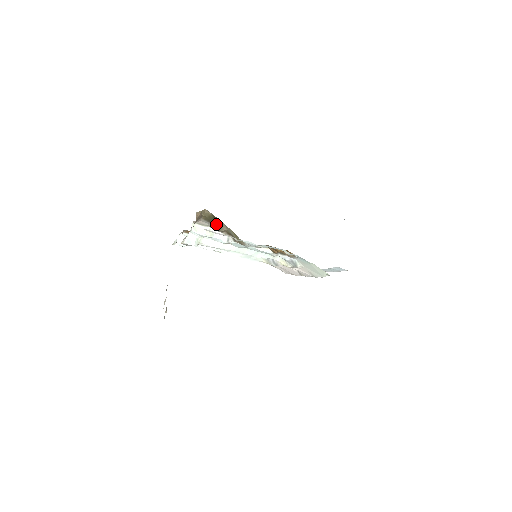
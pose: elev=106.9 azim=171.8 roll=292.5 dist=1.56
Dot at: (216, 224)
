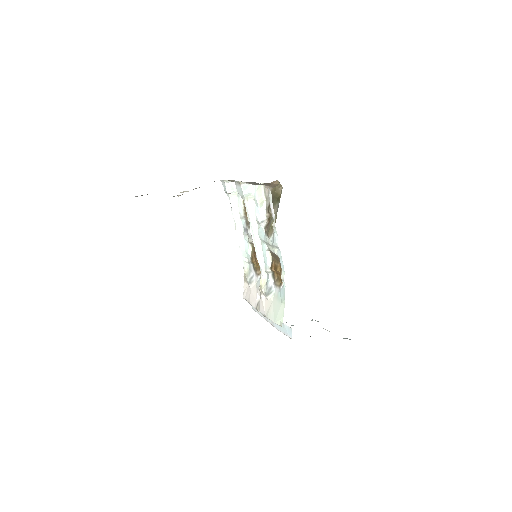
Dot at: (273, 203)
